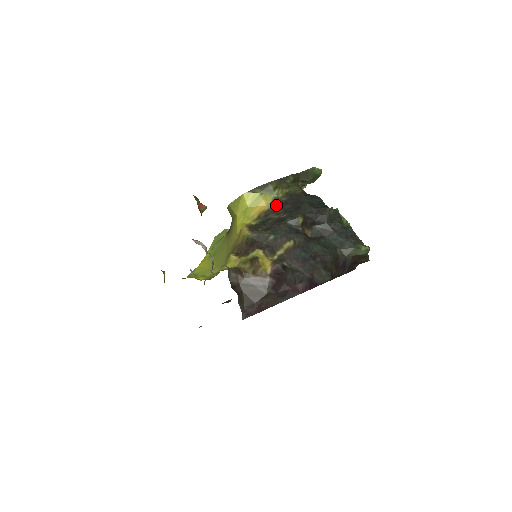
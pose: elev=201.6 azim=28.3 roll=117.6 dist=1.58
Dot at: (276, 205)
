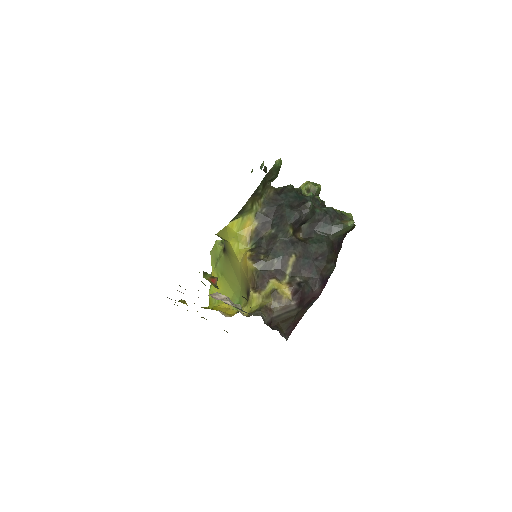
Dot at: (260, 221)
